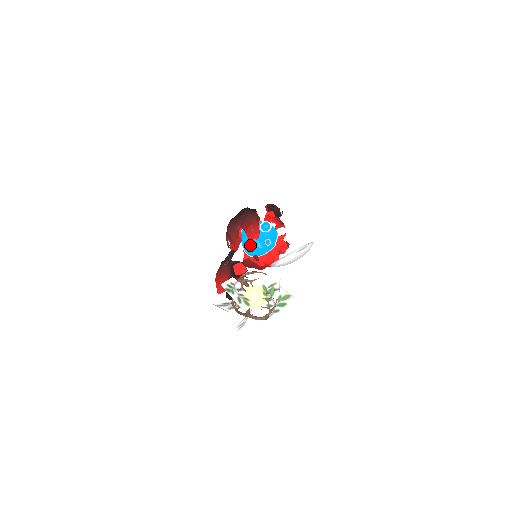
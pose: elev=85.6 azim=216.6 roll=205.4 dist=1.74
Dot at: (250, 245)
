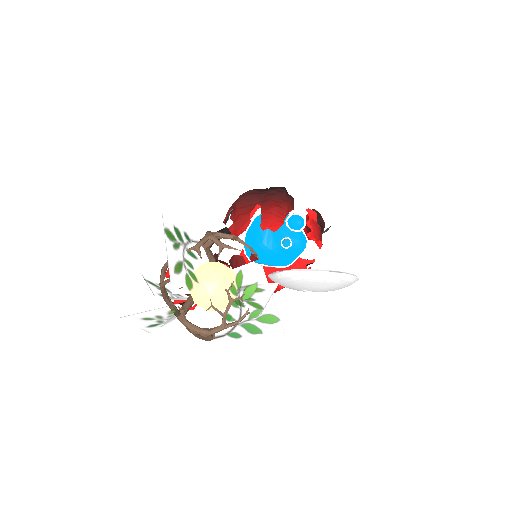
Dot at: (257, 236)
